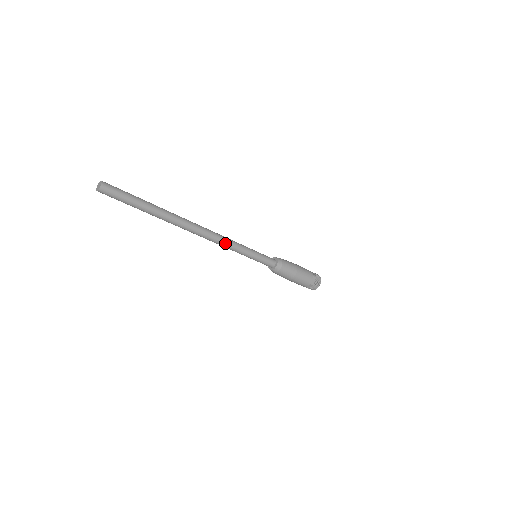
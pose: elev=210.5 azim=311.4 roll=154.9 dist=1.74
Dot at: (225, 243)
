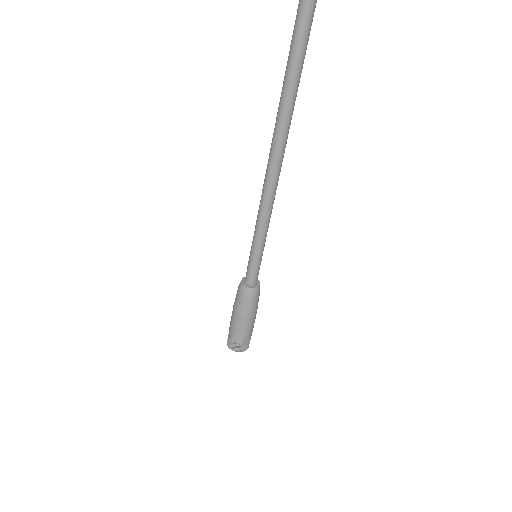
Dot at: (268, 208)
